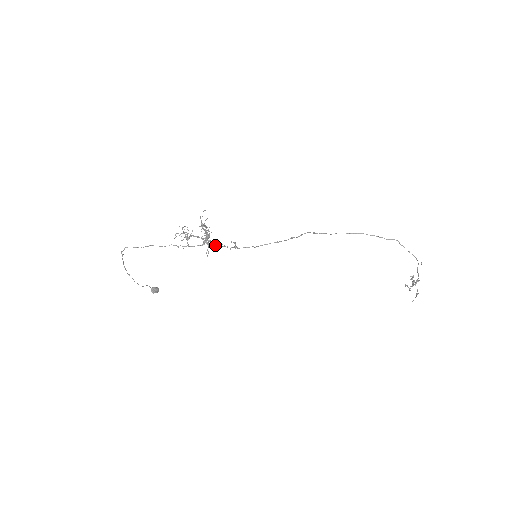
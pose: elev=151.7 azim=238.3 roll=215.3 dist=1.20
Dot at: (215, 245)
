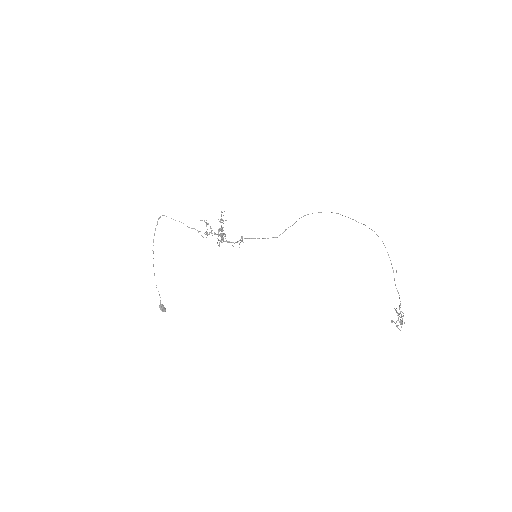
Dot at: (226, 241)
